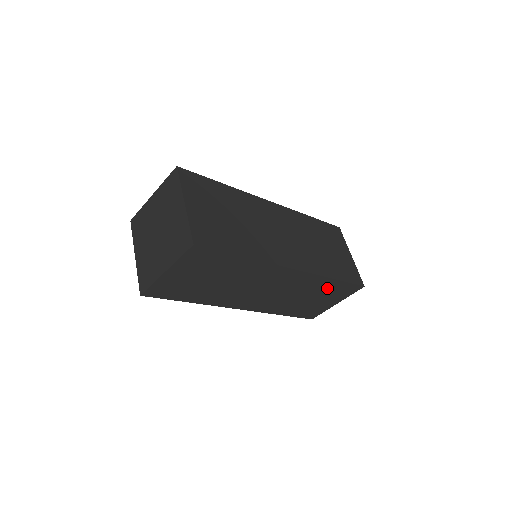
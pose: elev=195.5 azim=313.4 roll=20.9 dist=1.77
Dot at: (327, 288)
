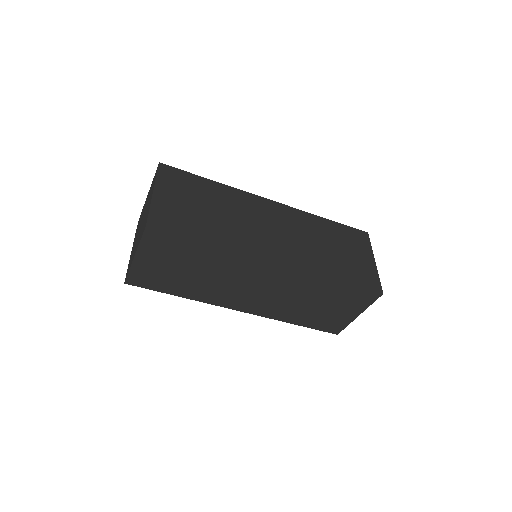
Dot at: (333, 292)
